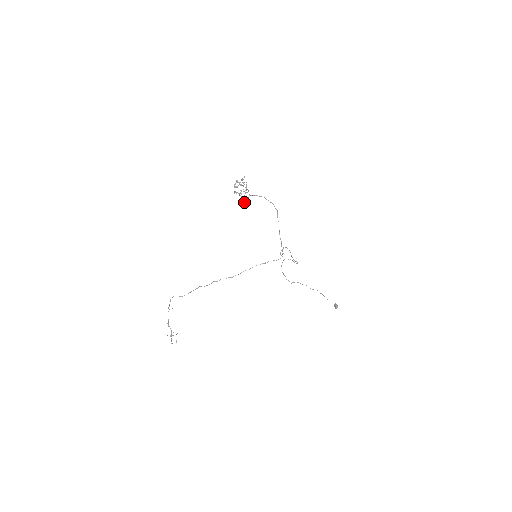
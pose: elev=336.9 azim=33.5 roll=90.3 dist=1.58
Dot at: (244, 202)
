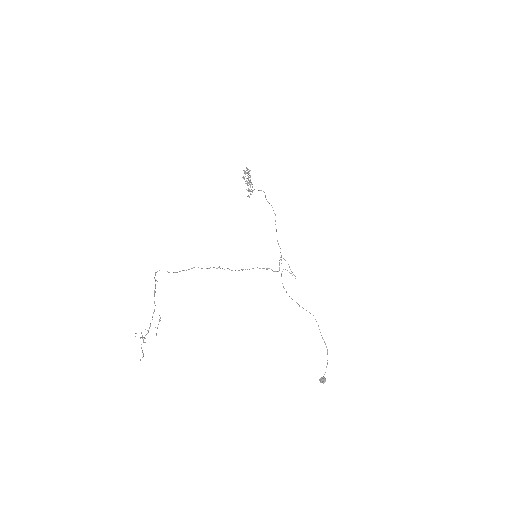
Dot at: (250, 191)
